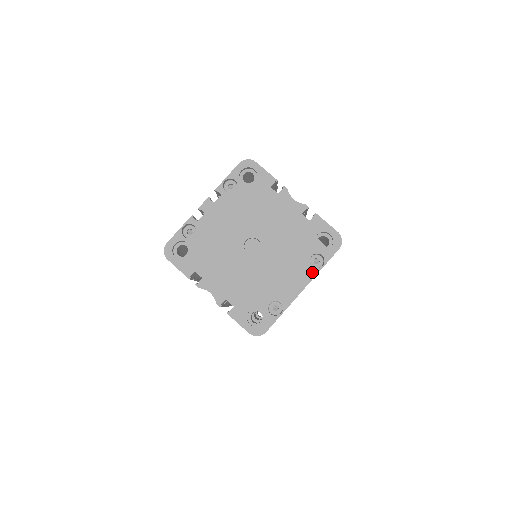
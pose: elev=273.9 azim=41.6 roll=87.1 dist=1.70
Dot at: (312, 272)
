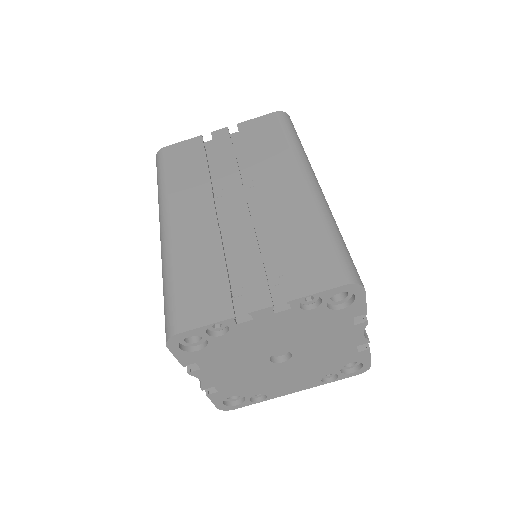
Dot at: (317, 384)
